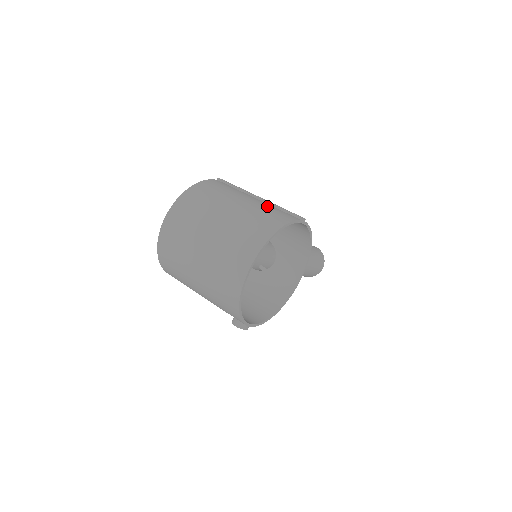
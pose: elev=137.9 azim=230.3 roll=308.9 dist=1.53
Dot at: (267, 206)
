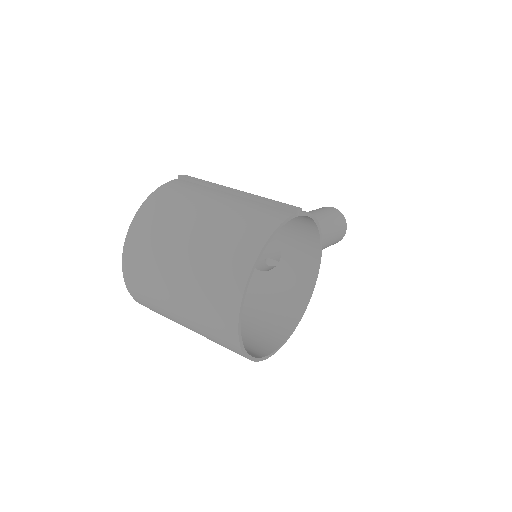
Dot at: (246, 205)
